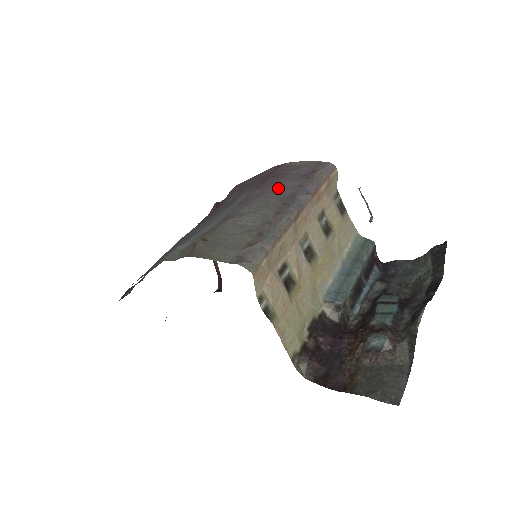
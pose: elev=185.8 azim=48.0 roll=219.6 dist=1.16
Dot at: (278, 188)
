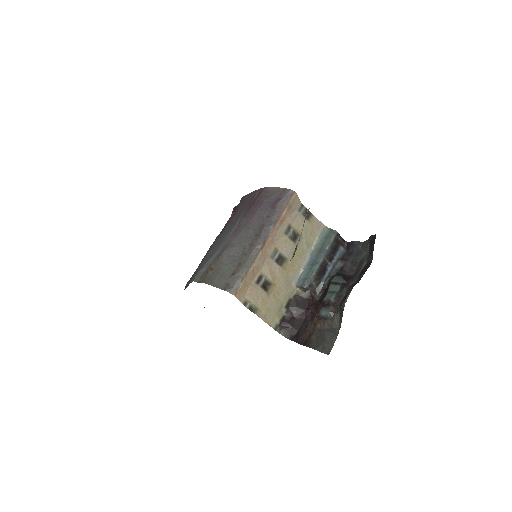
Dot at: (255, 219)
